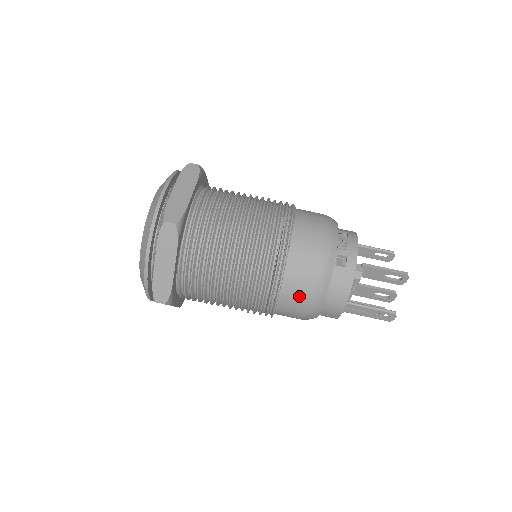
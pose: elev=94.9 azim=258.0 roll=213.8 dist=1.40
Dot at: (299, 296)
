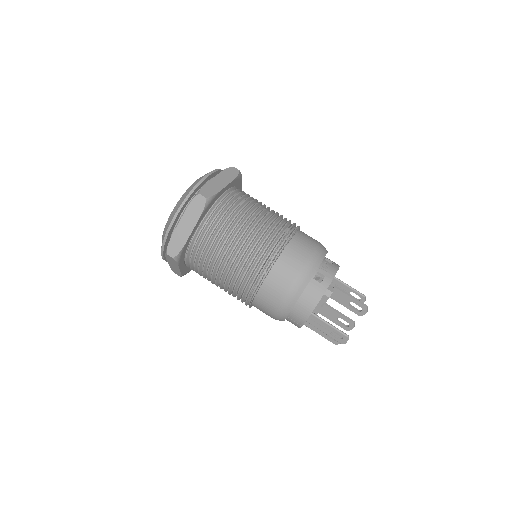
Dot at: (277, 291)
